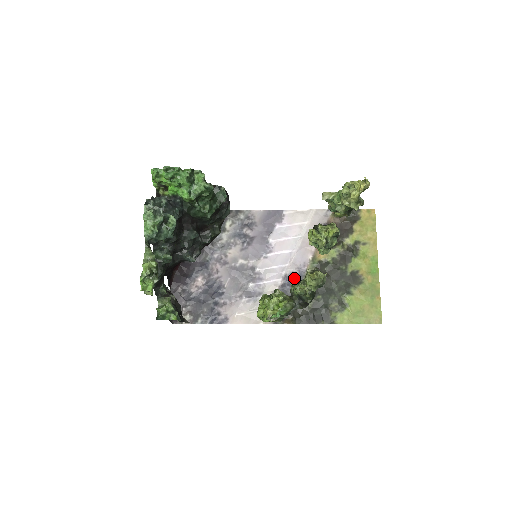
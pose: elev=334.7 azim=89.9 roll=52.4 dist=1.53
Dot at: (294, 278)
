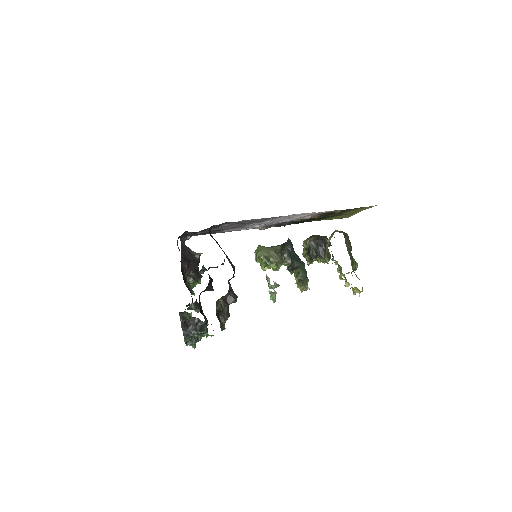
Dot at: (285, 222)
